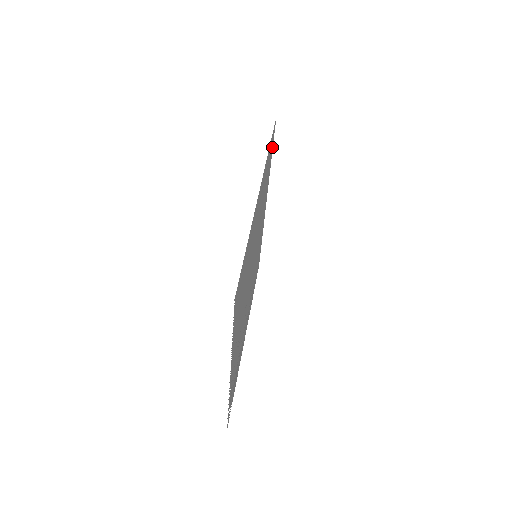
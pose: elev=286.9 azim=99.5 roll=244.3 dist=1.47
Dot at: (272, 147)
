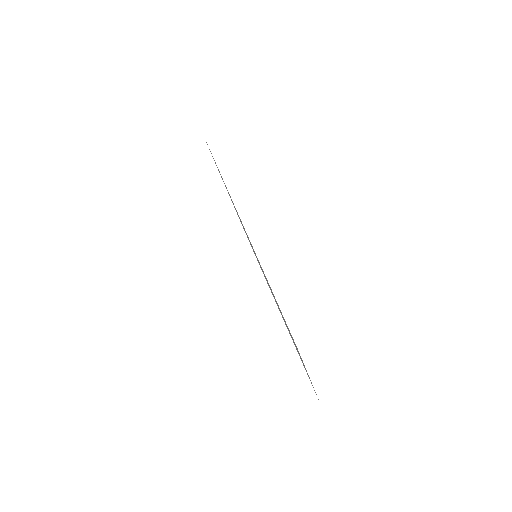
Dot at: occluded
